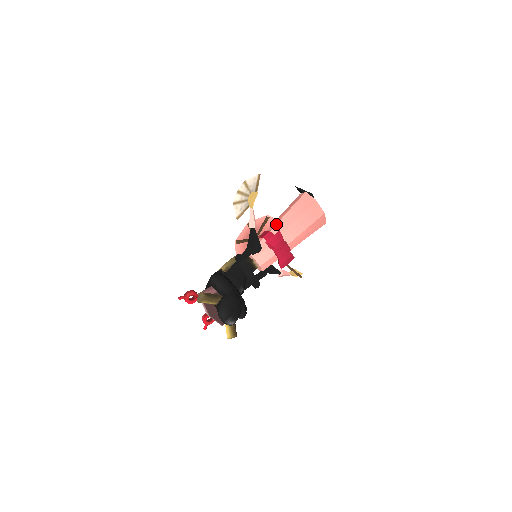
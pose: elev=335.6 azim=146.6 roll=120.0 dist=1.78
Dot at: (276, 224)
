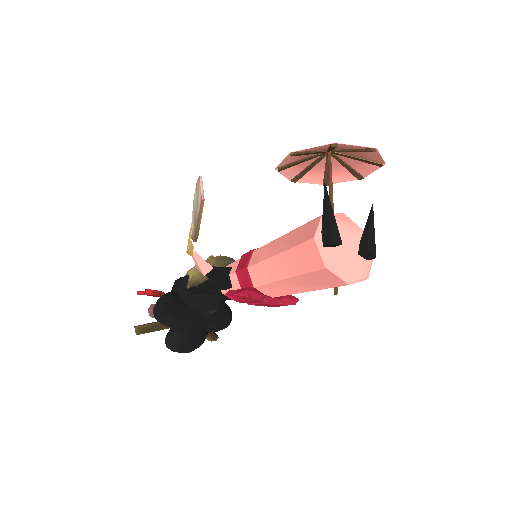
Dot at: (256, 263)
